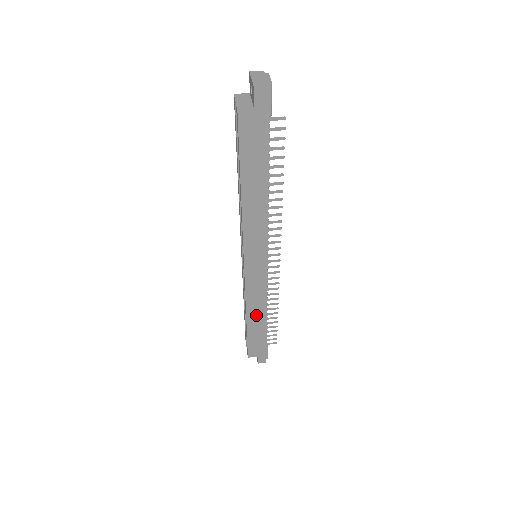
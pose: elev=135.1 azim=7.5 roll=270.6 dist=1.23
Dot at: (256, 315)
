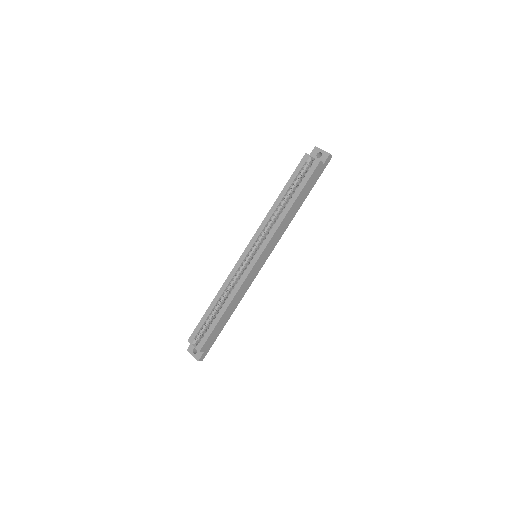
Dot at: (233, 305)
